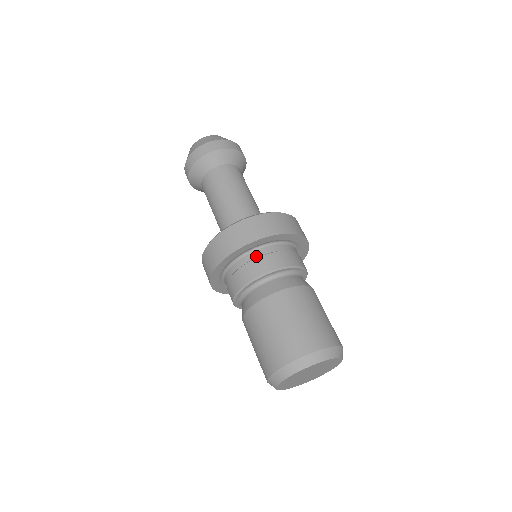
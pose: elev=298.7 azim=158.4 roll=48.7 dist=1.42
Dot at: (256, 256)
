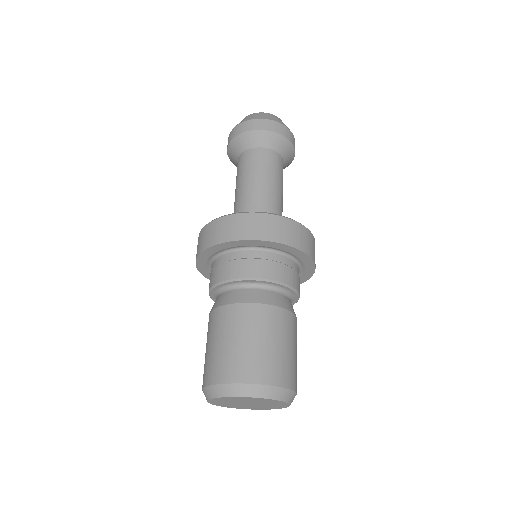
Dot at: (228, 259)
